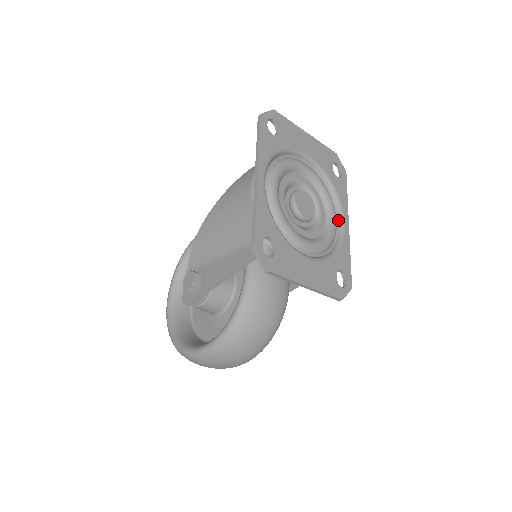
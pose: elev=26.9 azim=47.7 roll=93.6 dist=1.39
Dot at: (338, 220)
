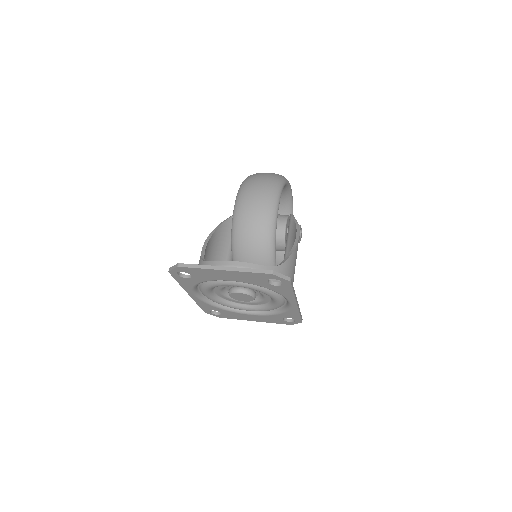
Dot at: occluded
